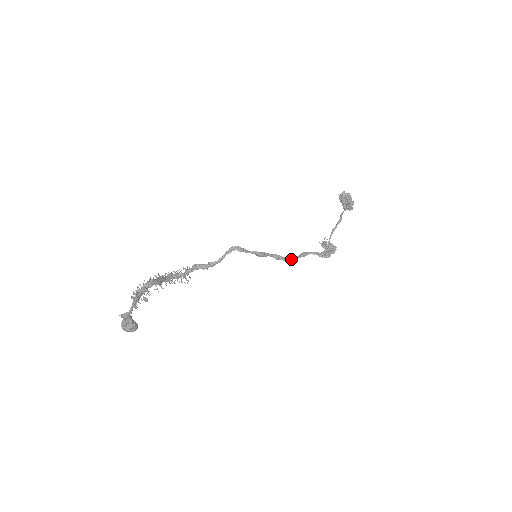
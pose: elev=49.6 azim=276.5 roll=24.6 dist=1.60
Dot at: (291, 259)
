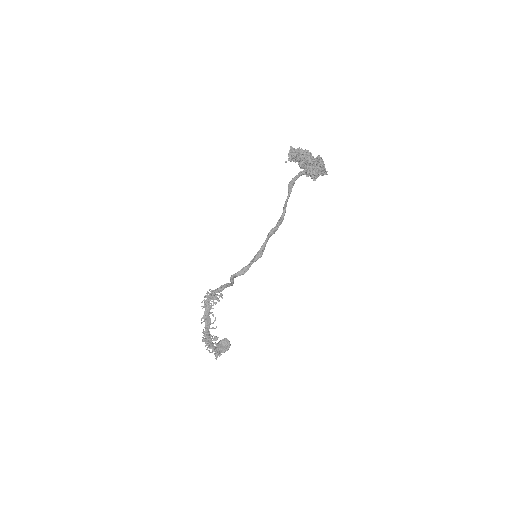
Dot at: (285, 211)
